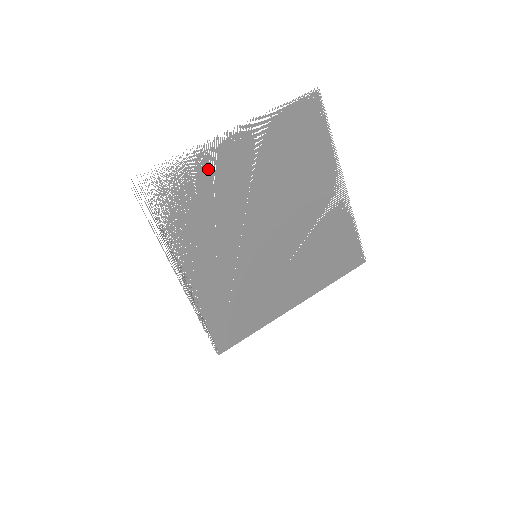
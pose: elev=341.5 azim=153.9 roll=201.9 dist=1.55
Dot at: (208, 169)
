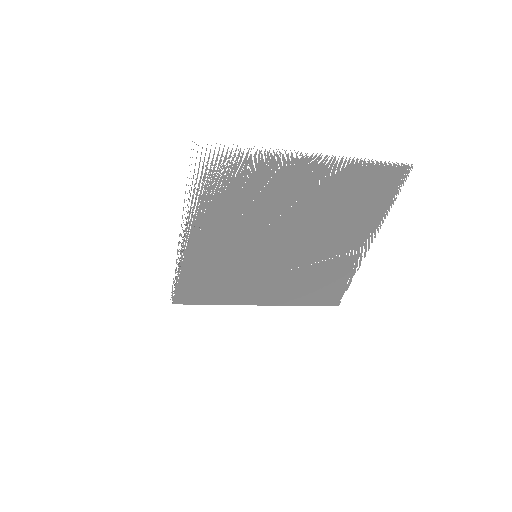
Dot at: (269, 172)
